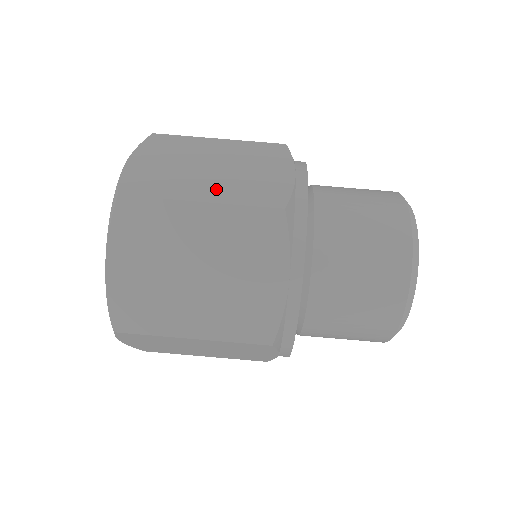
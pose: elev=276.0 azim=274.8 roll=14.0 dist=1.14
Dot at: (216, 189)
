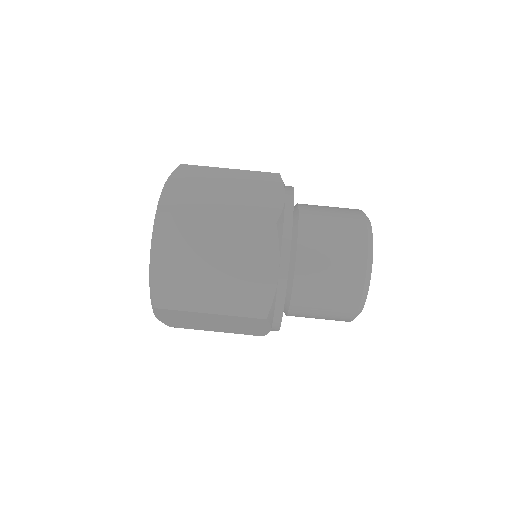
Dot at: (228, 208)
